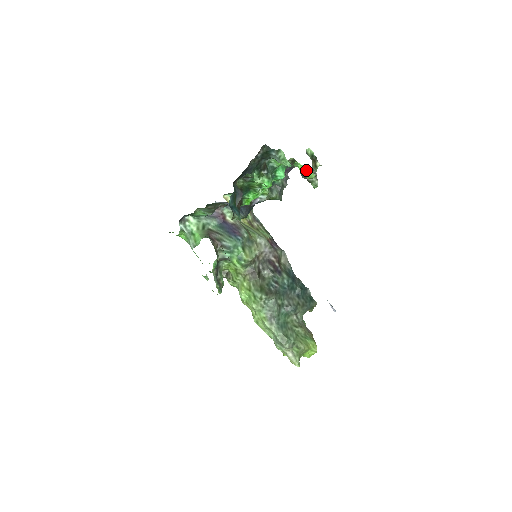
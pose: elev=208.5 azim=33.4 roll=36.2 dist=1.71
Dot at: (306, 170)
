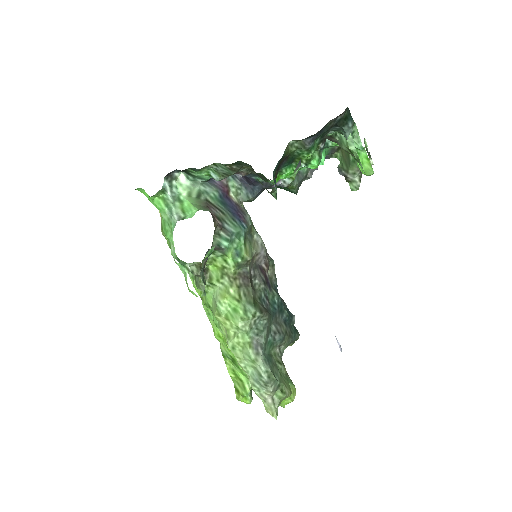
Dot at: (367, 162)
